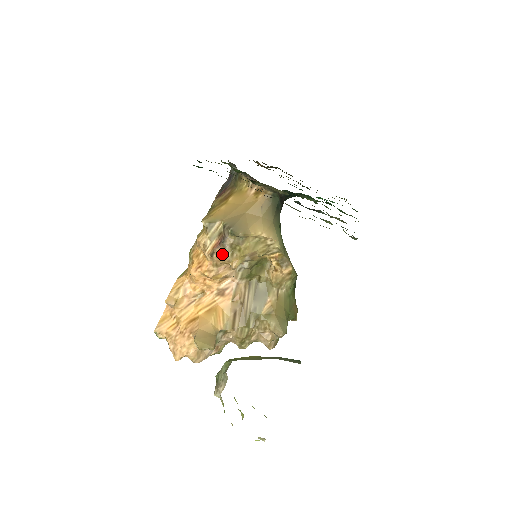
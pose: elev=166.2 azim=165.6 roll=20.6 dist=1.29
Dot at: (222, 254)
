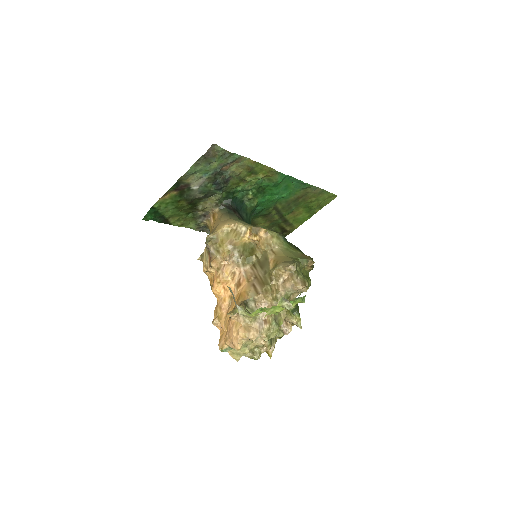
Dot at: (214, 258)
